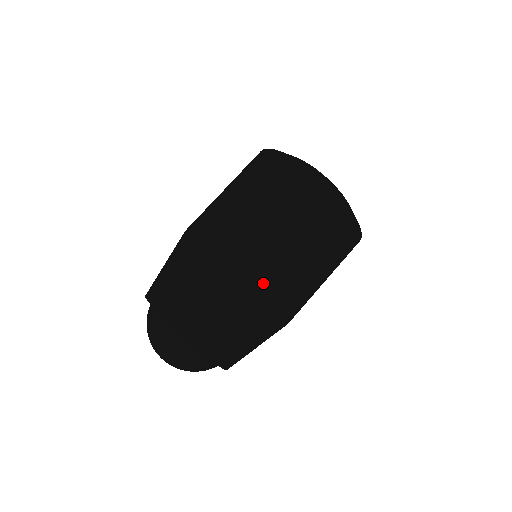
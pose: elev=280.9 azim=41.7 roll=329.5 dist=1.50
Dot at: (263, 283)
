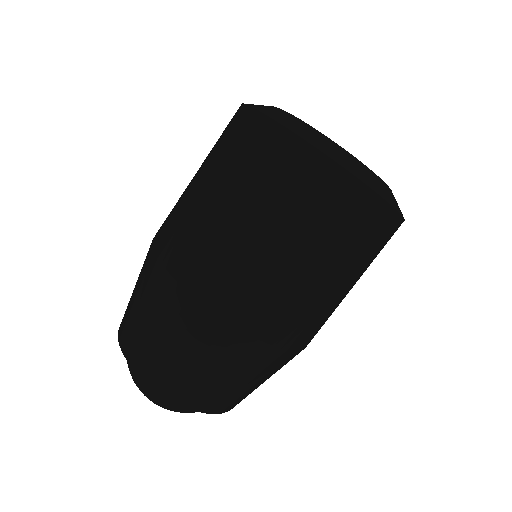
Dot at: occluded
